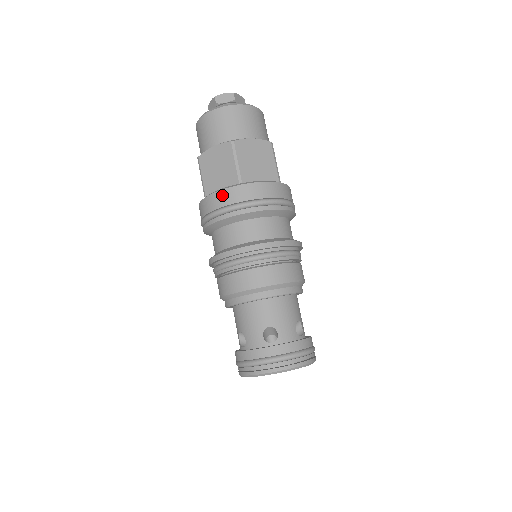
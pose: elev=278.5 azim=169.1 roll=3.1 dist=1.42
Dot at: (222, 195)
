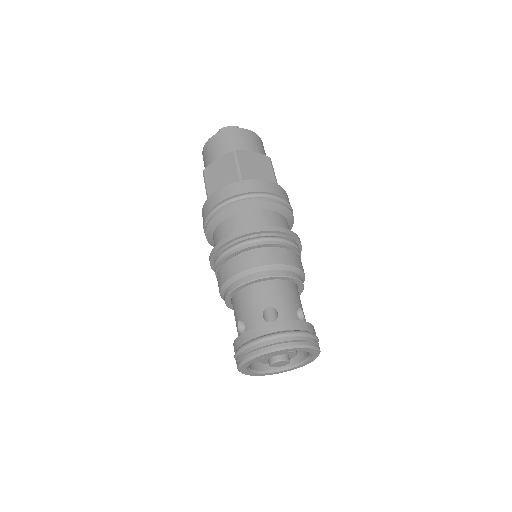
Dot at: (271, 185)
